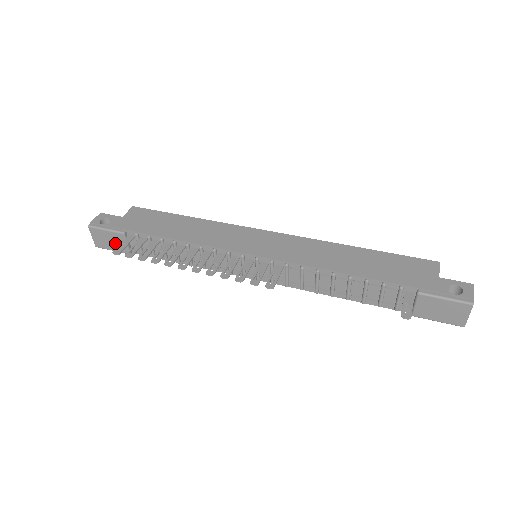
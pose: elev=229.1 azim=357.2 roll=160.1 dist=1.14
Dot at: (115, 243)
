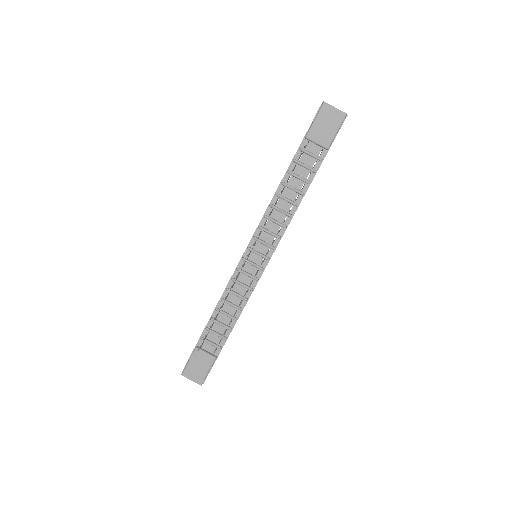
Dot at: (202, 363)
